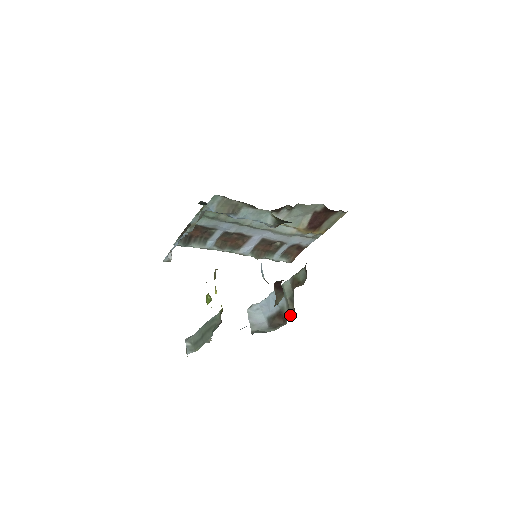
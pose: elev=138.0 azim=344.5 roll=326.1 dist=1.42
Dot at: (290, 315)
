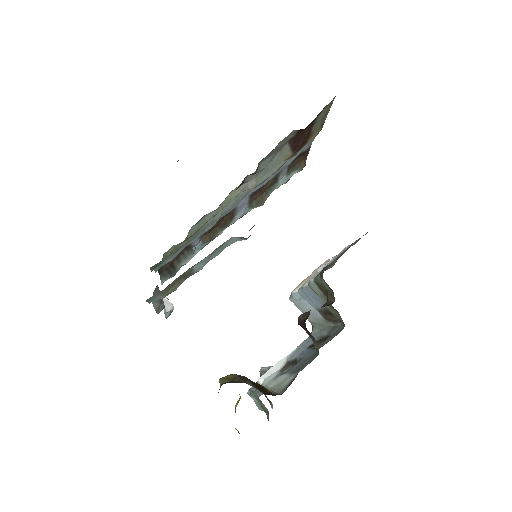
Dot at: (341, 322)
